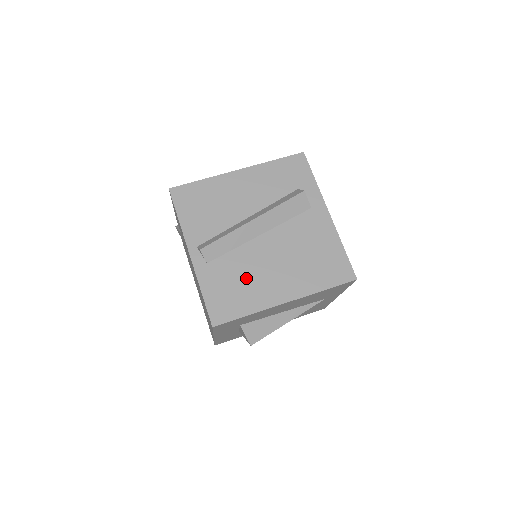
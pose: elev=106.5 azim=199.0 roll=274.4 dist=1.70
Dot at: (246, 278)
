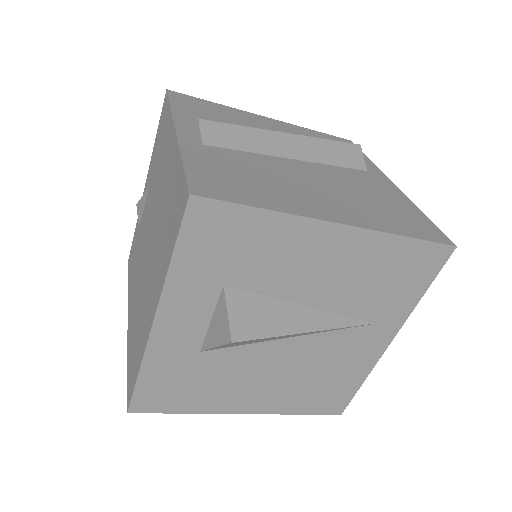
Dot at: (267, 178)
